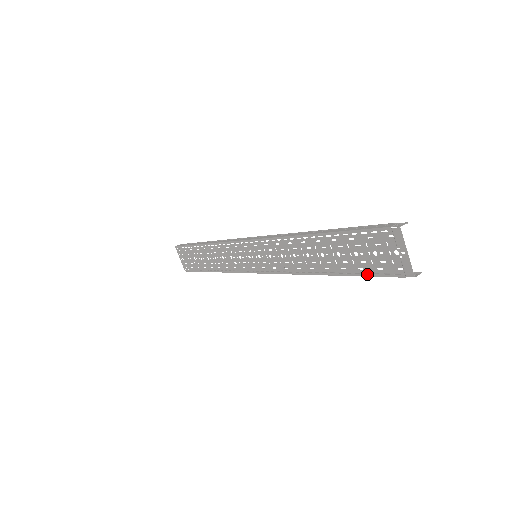
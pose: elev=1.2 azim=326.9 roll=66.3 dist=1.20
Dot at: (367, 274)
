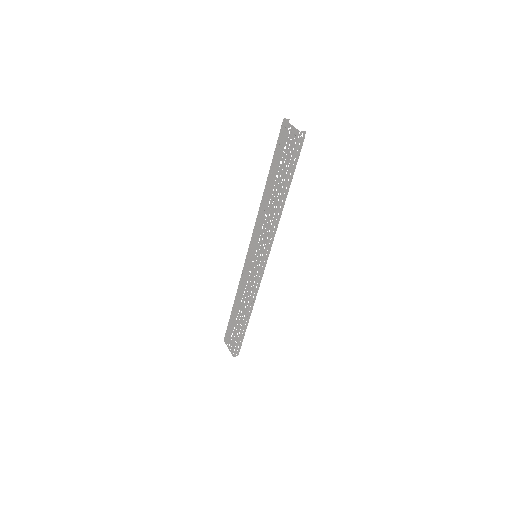
Dot at: (289, 165)
